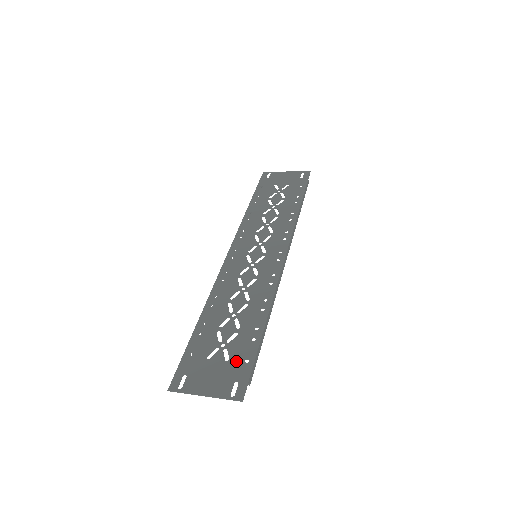
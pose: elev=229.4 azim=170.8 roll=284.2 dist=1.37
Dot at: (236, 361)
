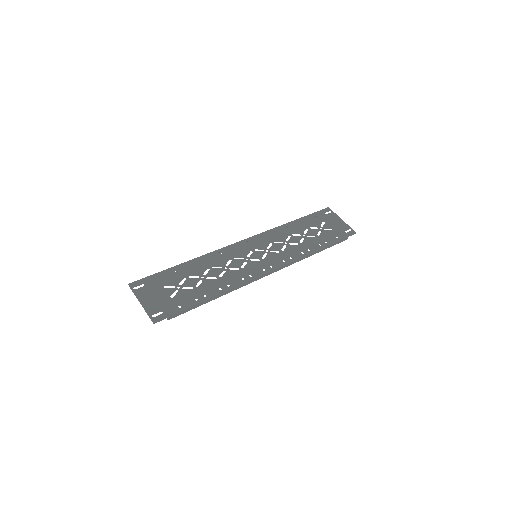
Dot at: (175, 302)
